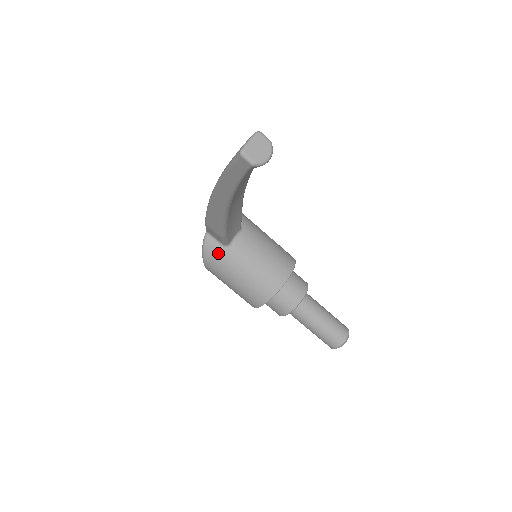
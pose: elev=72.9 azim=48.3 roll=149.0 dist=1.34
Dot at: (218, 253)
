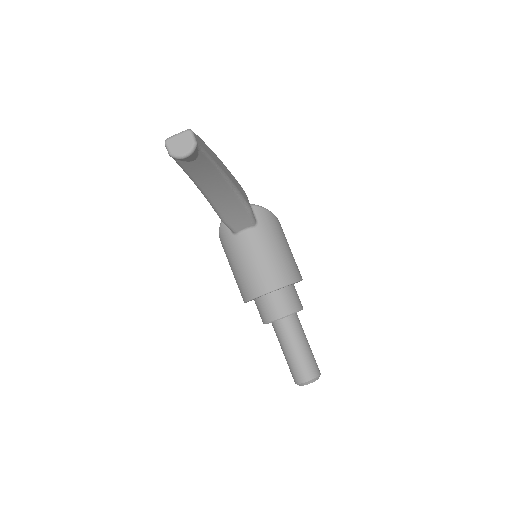
Dot at: (227, 236)
